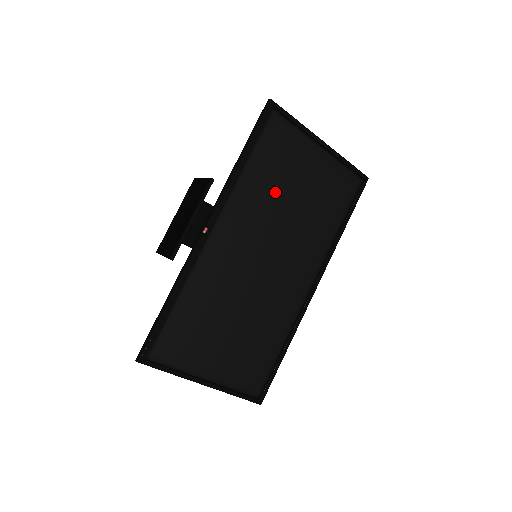
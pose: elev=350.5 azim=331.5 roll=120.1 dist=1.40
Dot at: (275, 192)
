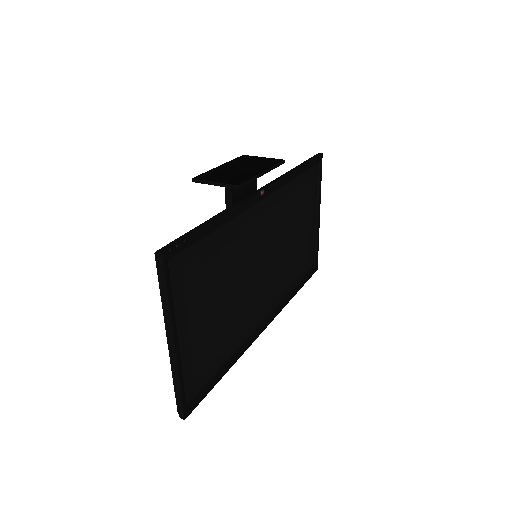
Dot at: (291, 218)
